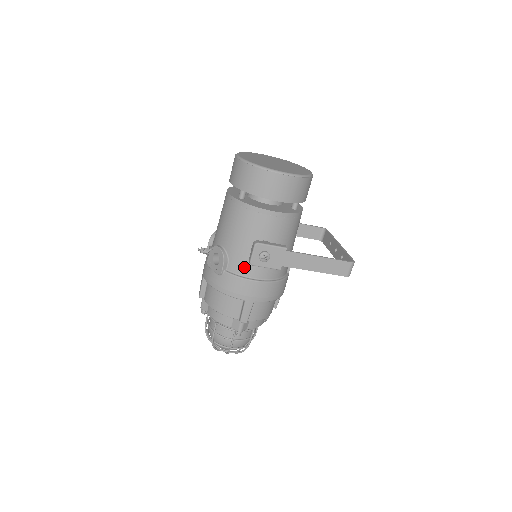
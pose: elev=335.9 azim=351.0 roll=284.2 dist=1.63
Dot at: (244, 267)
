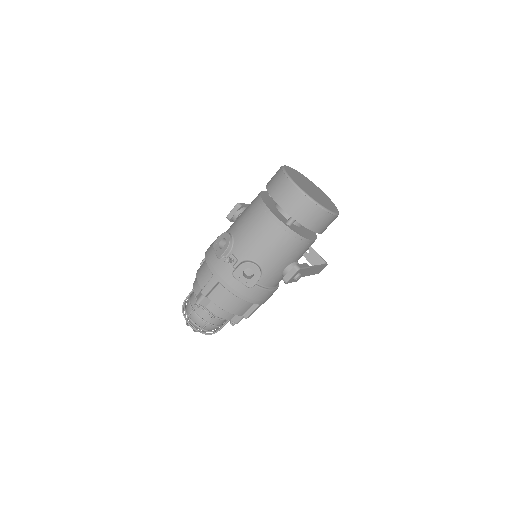
Dot at: (272, 281)
